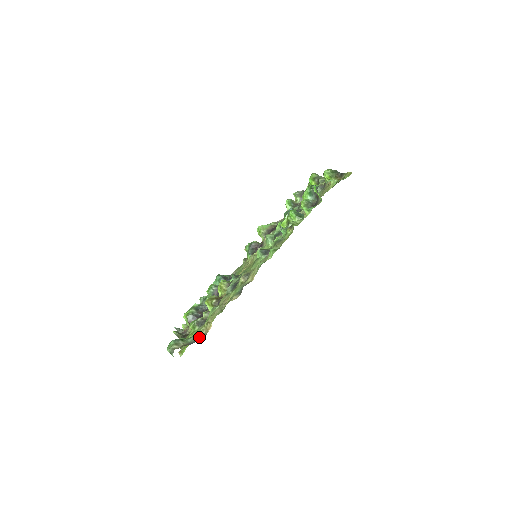
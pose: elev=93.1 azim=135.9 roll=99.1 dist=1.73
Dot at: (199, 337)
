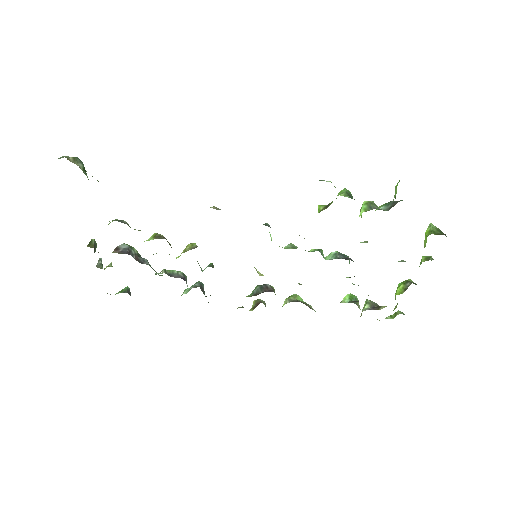
Dot at: occluded
